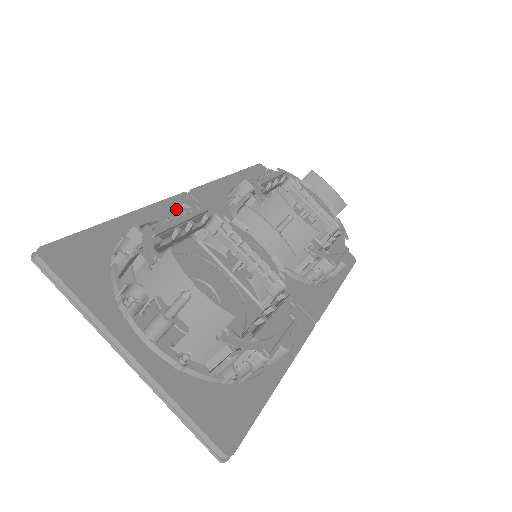
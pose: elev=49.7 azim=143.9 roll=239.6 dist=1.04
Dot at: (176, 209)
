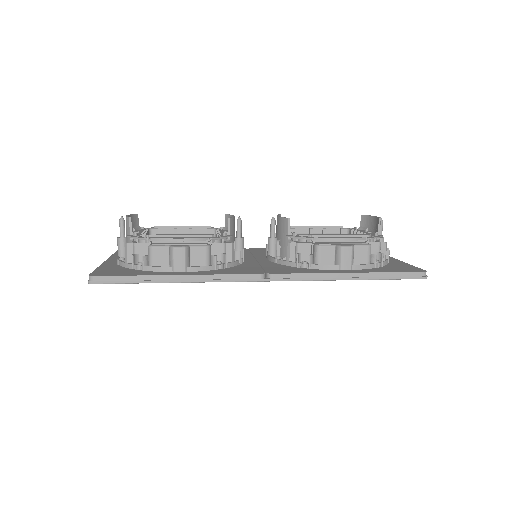
Dot at: occluded
